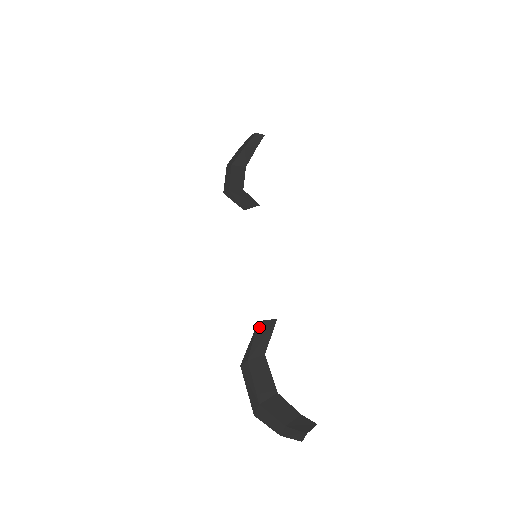
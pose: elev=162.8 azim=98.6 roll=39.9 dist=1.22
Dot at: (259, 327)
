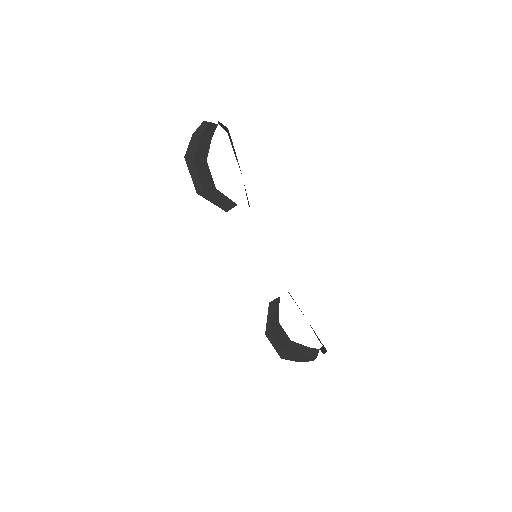
Dot at: (271, 306)
